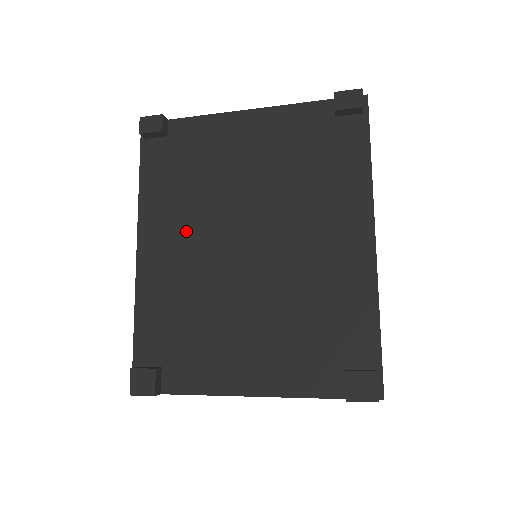
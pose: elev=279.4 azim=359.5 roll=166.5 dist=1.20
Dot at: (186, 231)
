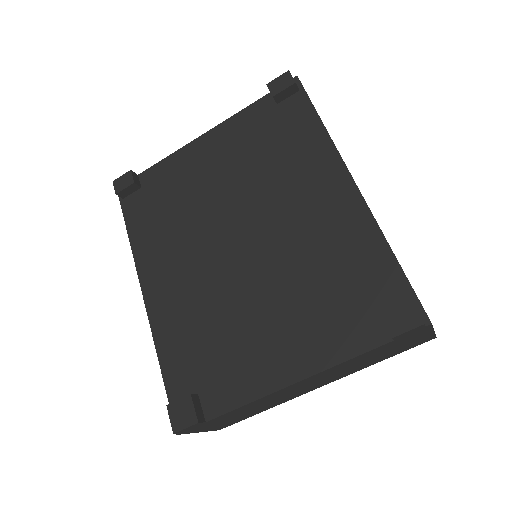
Dot at: (181, 256)
